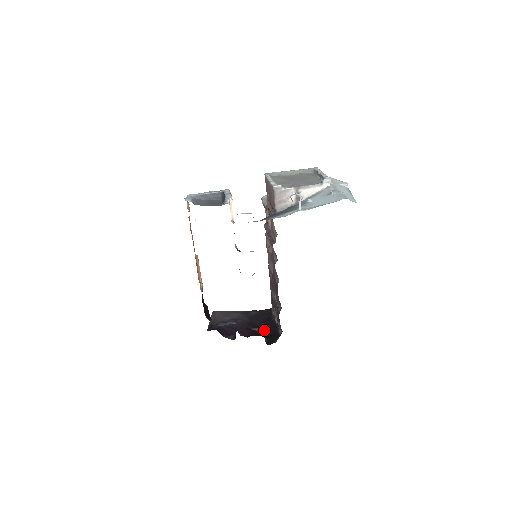
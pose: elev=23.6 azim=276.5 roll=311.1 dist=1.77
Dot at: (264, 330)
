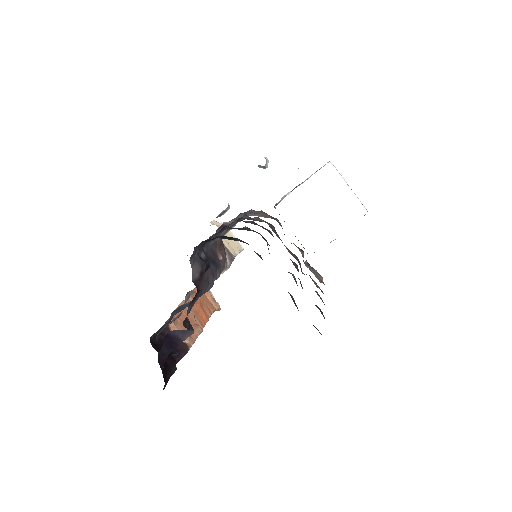
Dot at: occluded
